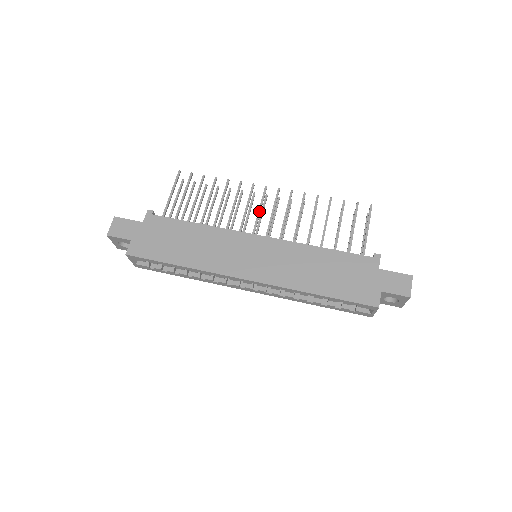
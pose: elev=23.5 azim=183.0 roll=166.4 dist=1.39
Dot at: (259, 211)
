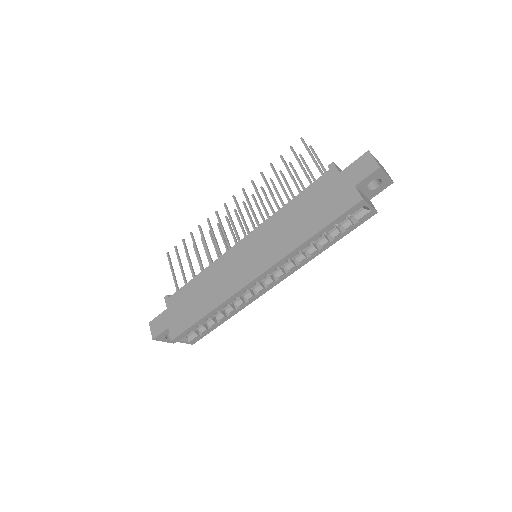
Dot at: (232, 224)
